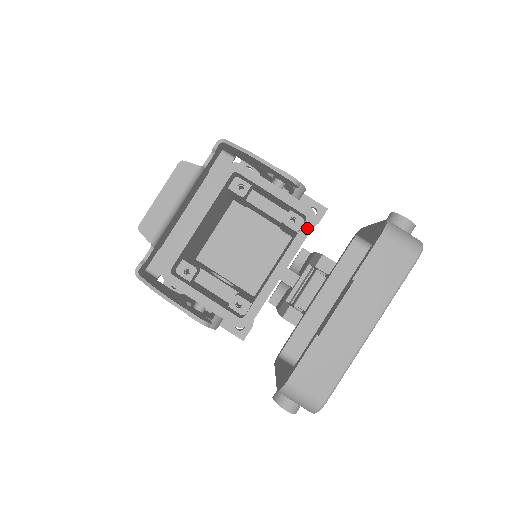
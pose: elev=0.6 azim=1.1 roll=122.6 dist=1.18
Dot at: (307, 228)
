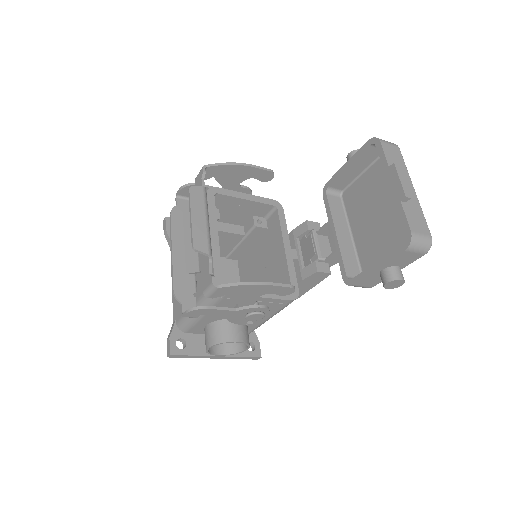
Dot at: (281, 213)
